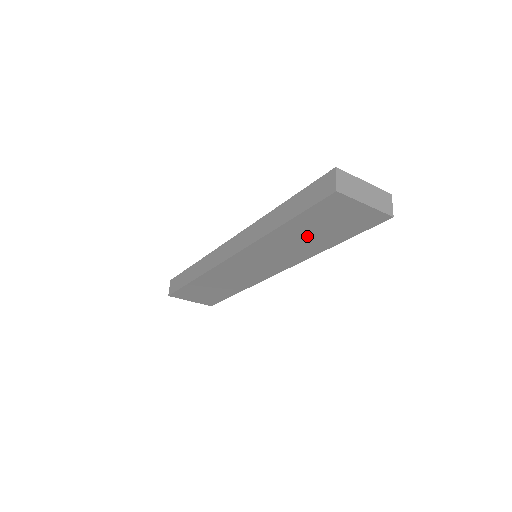
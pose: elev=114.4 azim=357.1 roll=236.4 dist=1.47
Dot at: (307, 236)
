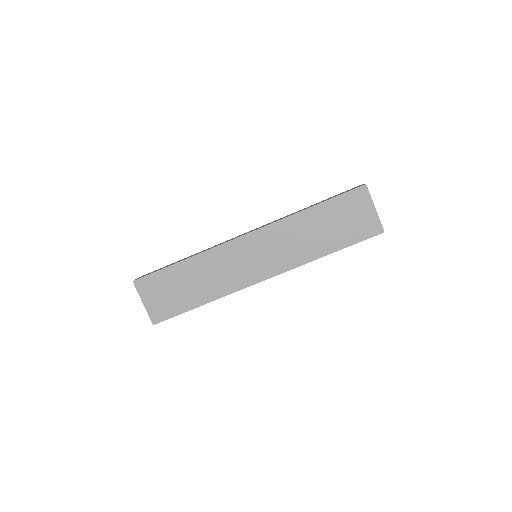
Dot at: (320, 230)
